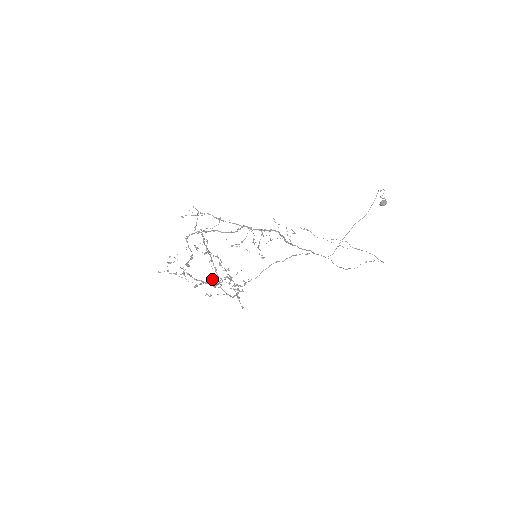
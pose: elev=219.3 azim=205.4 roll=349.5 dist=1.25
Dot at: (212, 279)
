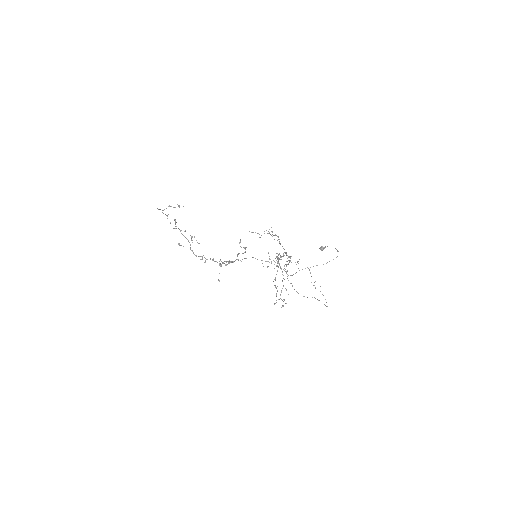
Dot at: (279, 299)
